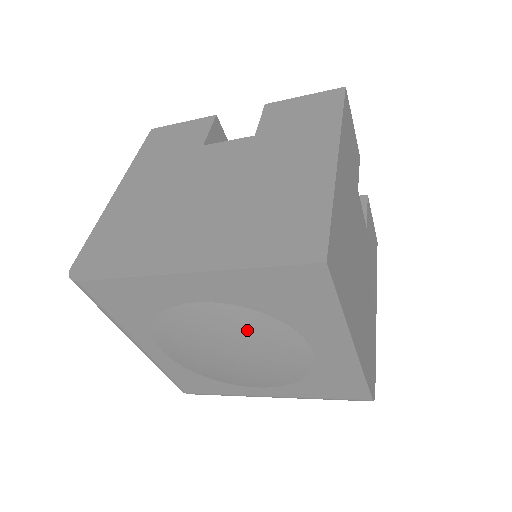
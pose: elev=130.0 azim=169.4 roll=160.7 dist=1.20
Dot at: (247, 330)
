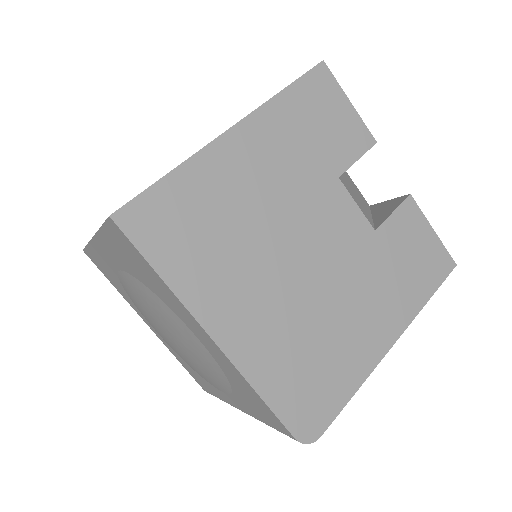
Dot at: (151, 305)
